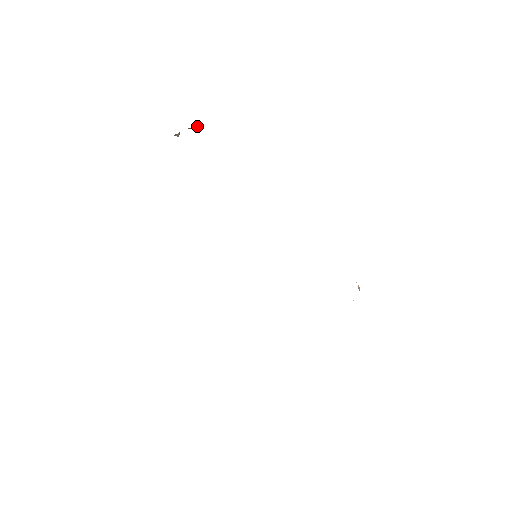
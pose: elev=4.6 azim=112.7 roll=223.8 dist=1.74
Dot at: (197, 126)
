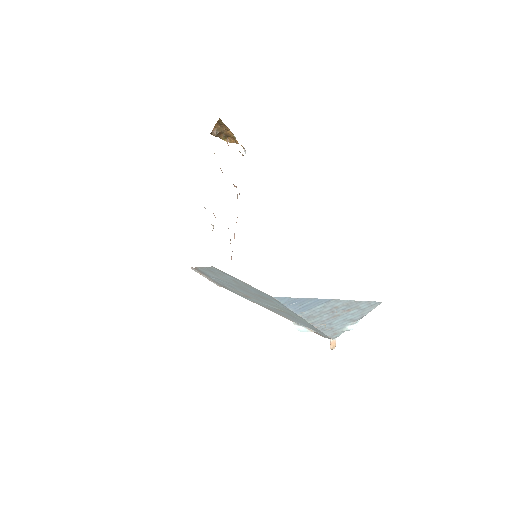
Dot at: (231, 142)
